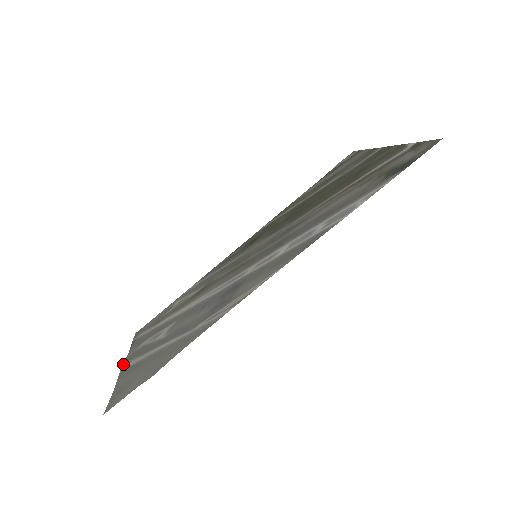
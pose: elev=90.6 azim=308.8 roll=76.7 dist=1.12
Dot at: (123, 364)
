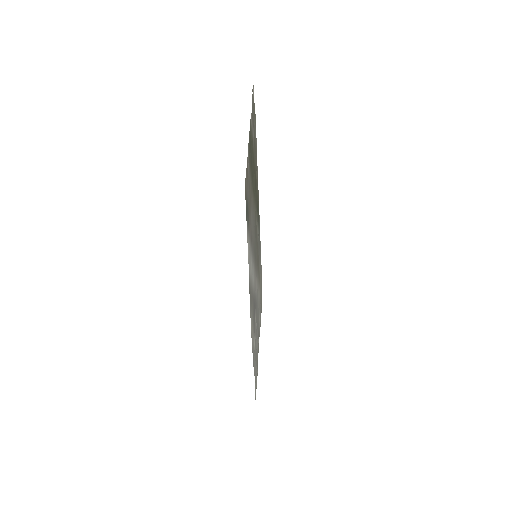
Dot at: occluded
